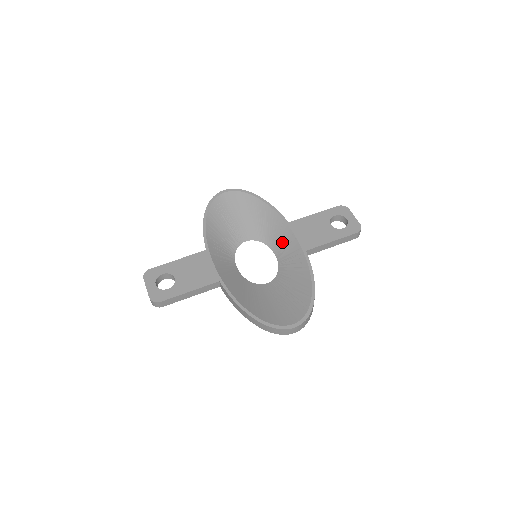
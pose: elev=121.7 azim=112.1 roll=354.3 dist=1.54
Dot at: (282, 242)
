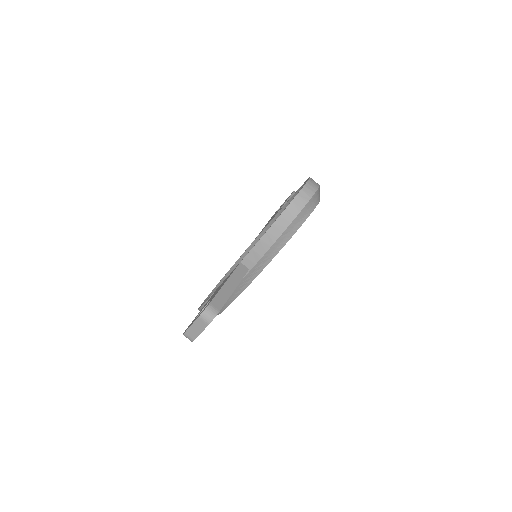
Dot at: occluded
